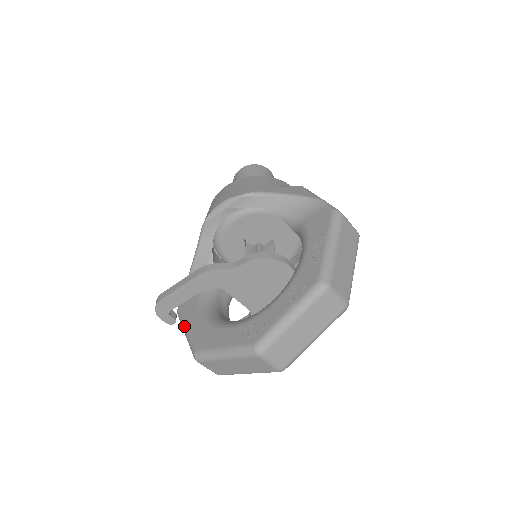
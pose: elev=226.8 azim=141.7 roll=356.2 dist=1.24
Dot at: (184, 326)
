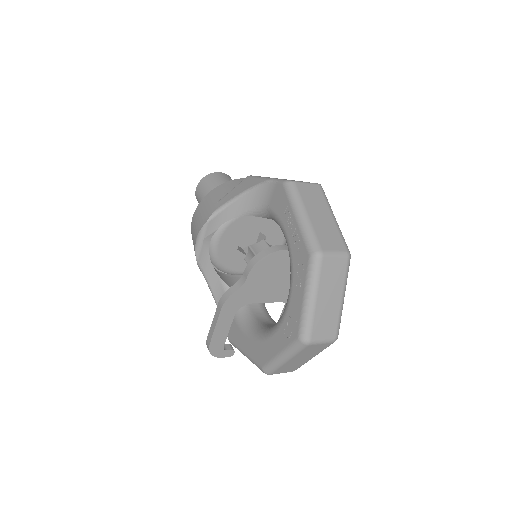
Dot at: (242, 352)
